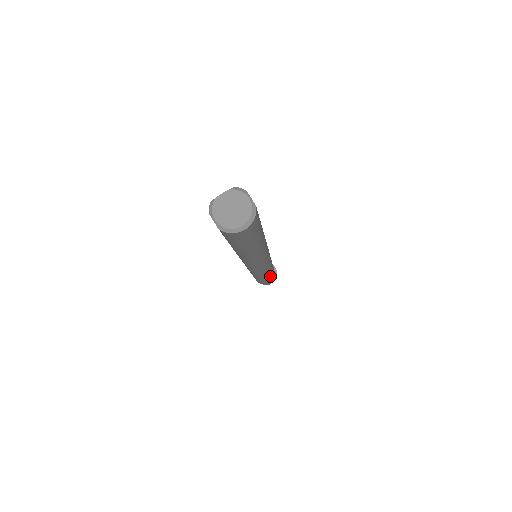
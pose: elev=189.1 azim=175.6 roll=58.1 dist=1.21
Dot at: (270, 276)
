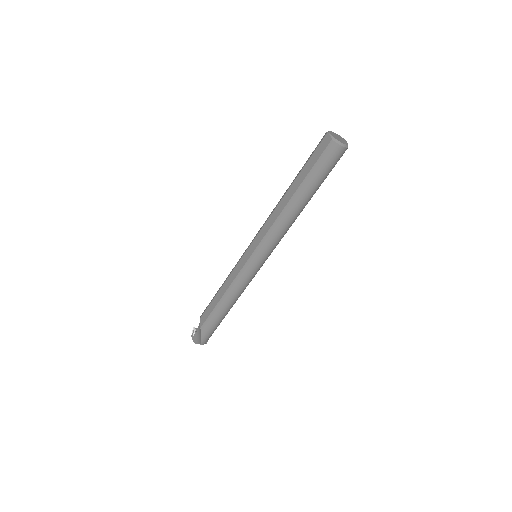
Dot at: (226, 313)
